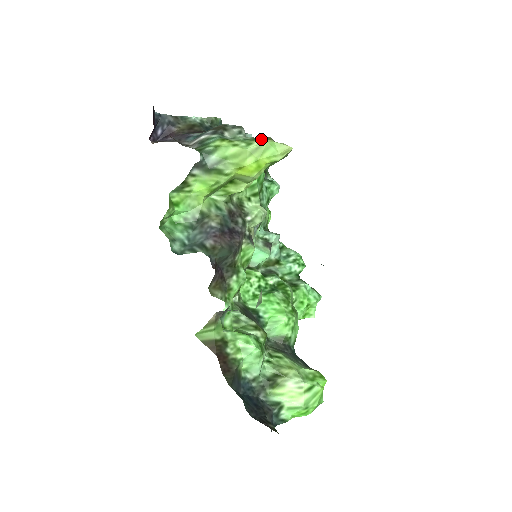
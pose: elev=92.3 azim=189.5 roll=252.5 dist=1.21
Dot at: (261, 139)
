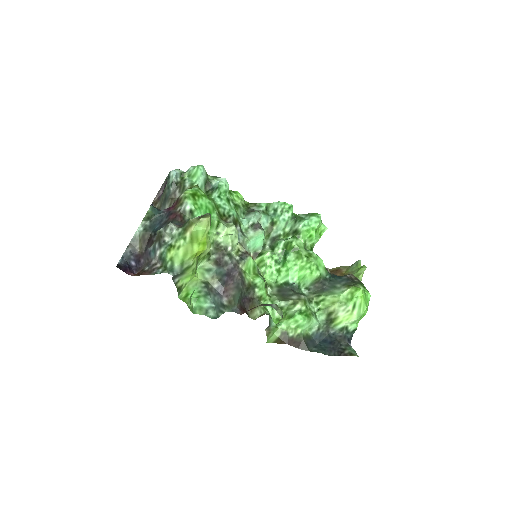
Dot at: (187, 229)
